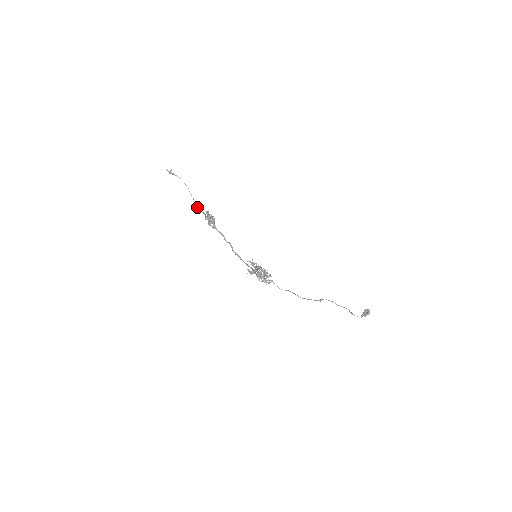
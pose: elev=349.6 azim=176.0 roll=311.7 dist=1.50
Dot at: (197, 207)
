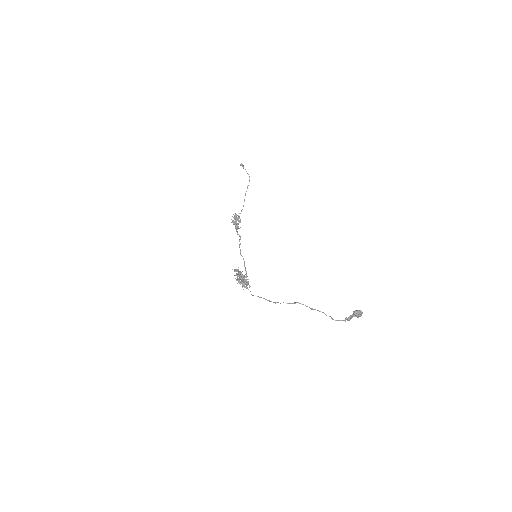
Dot at: occluded
